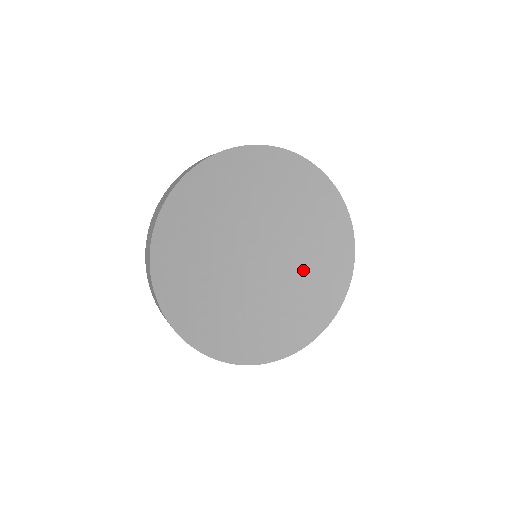
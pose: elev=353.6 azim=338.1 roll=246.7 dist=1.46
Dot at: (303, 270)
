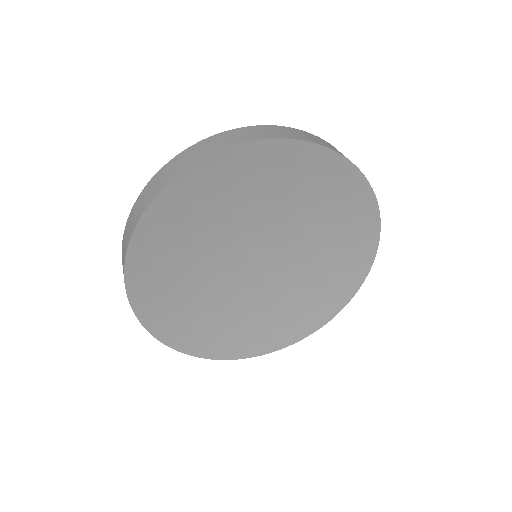
Dot at: (302, 282)
